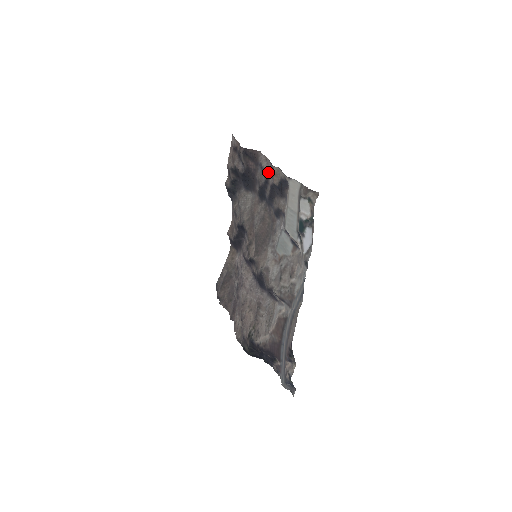
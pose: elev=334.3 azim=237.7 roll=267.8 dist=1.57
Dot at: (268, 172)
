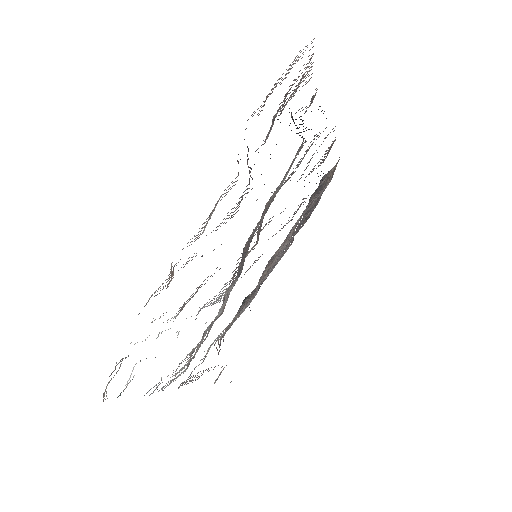
Dot at: occluded
